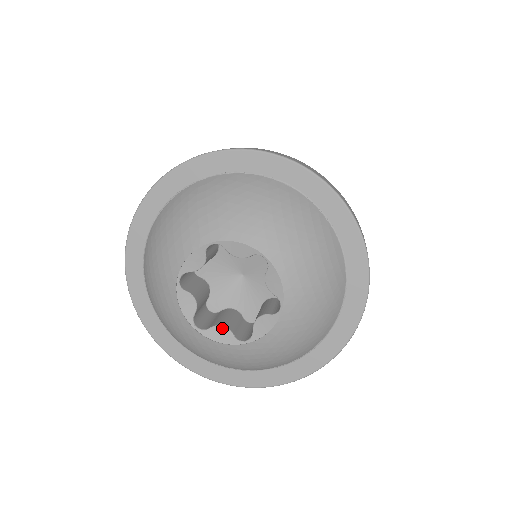
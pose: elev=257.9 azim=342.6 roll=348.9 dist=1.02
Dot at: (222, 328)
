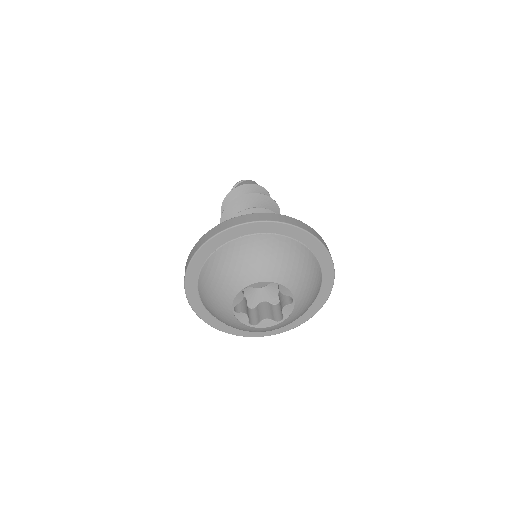
Dot at: (245, 315)
